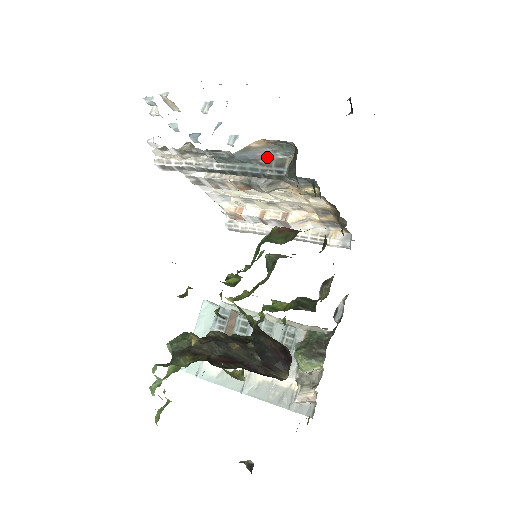
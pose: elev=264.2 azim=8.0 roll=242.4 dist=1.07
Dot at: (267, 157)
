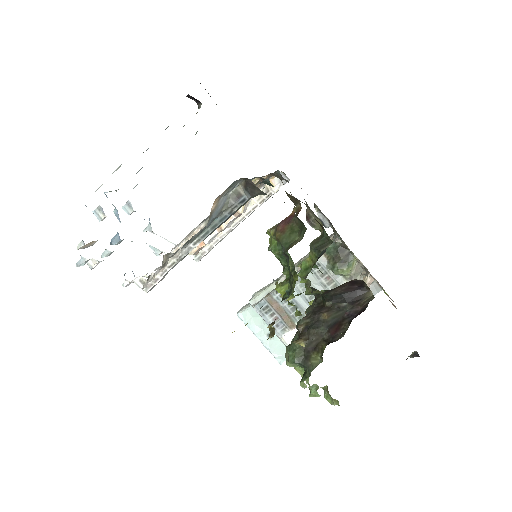
Dot at: (224, 203)
